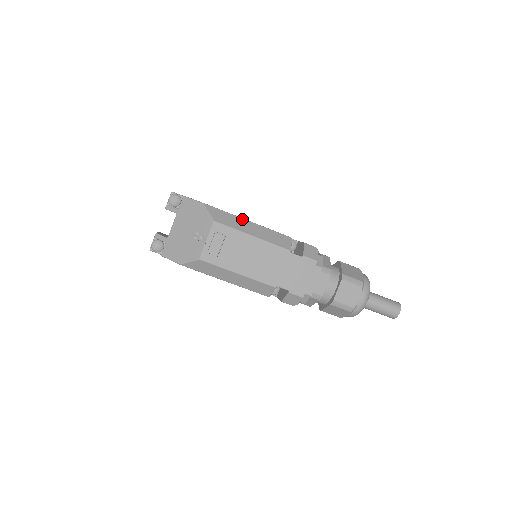
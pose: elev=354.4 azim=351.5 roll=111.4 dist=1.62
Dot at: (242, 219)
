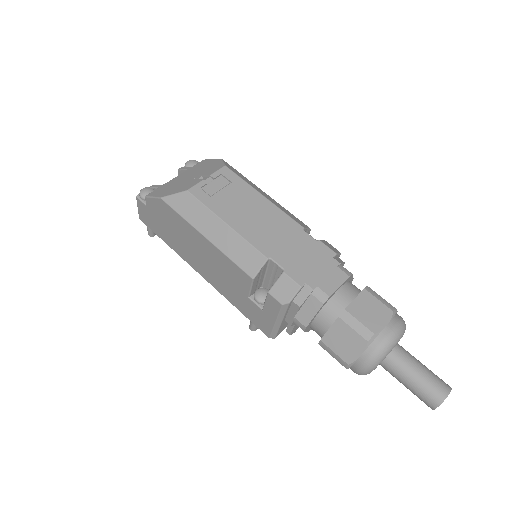
Dot at: occluded
